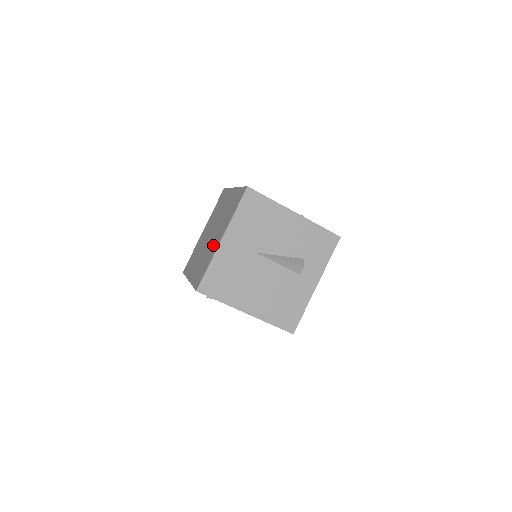
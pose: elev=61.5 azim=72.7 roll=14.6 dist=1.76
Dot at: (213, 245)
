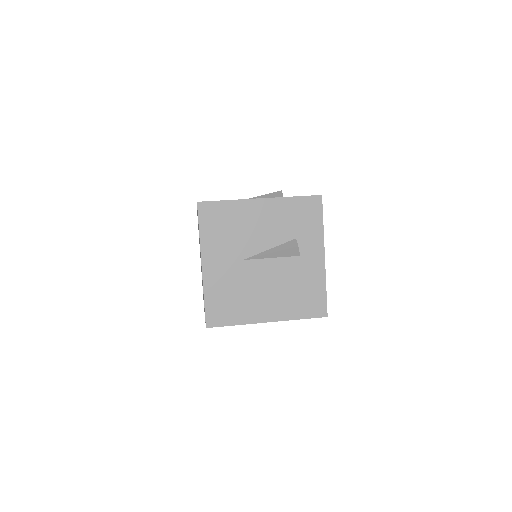
Dot at: occluded
